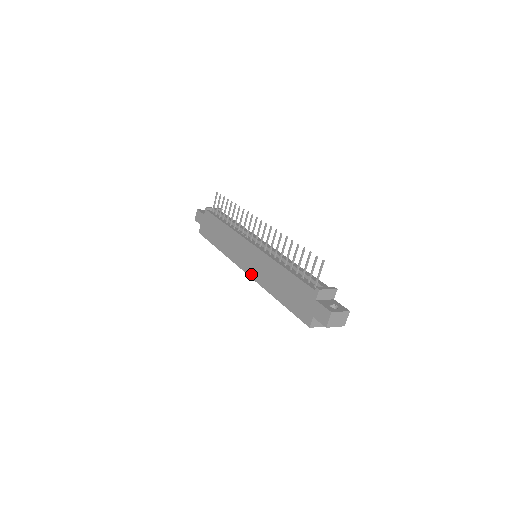
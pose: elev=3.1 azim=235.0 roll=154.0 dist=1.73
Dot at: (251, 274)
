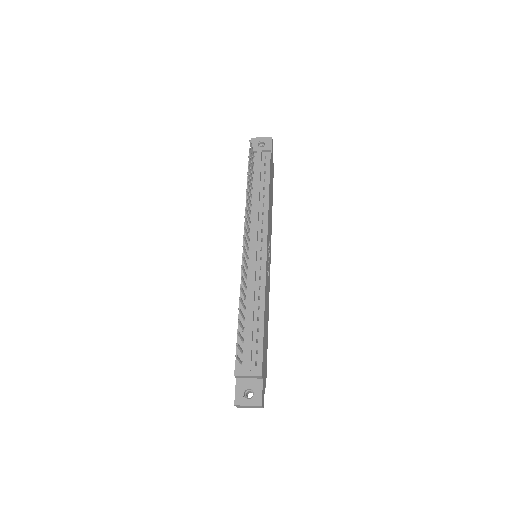
Dot at: occluded
